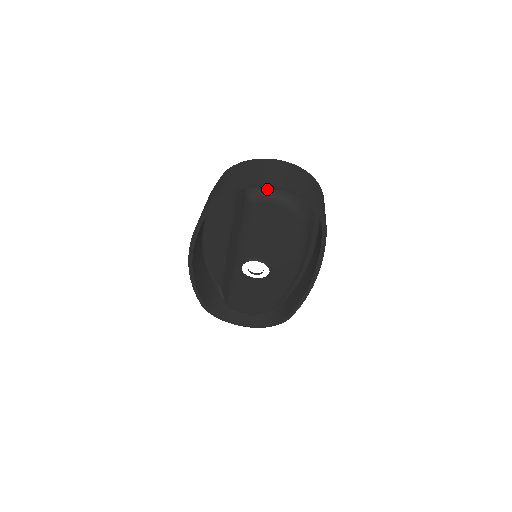
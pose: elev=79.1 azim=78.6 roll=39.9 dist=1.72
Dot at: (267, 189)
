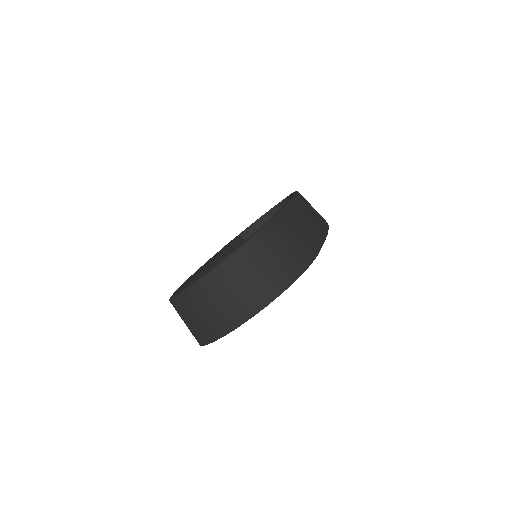
Dot at: occluded
